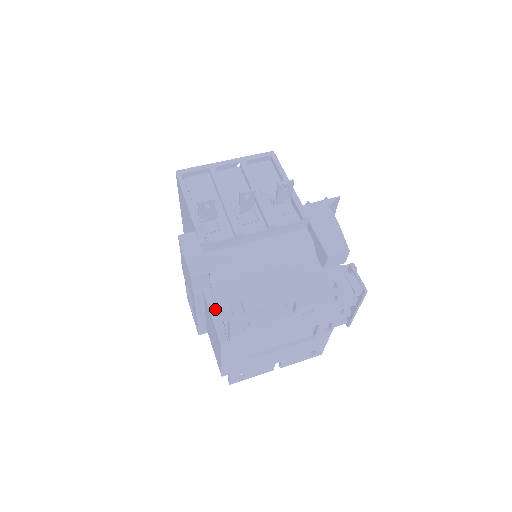
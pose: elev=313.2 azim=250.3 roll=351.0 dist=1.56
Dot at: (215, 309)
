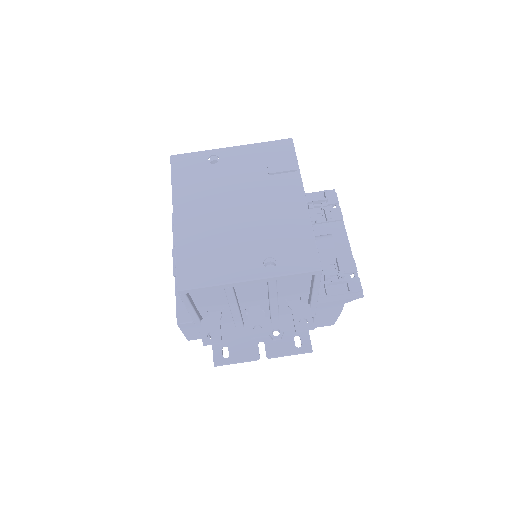
Dot at: occluded
